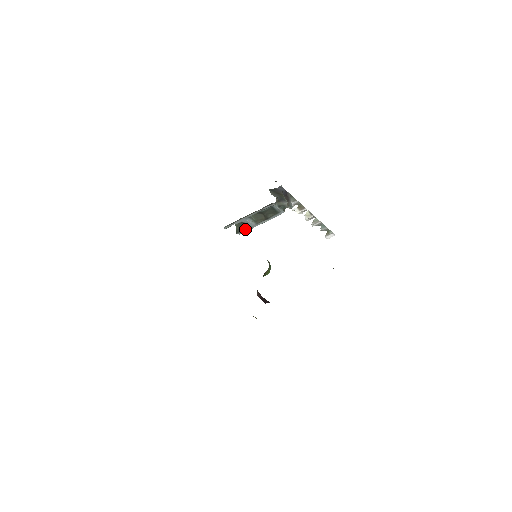
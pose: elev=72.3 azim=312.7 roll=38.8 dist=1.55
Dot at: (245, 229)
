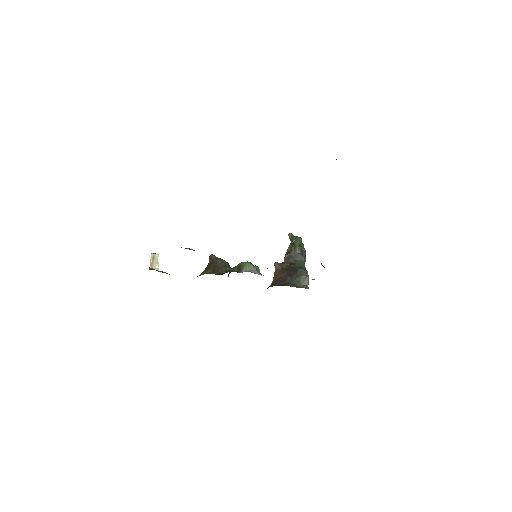
Dot at: occluded
